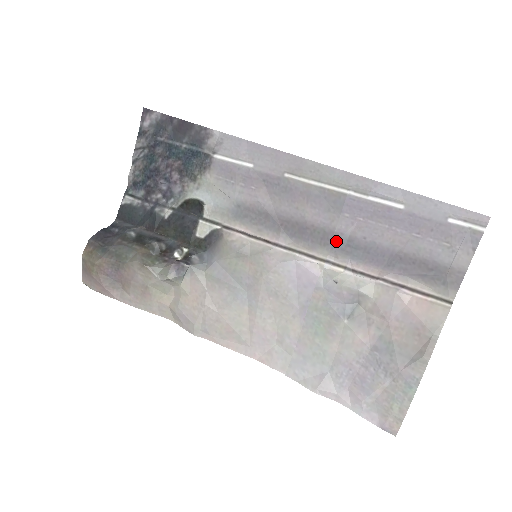
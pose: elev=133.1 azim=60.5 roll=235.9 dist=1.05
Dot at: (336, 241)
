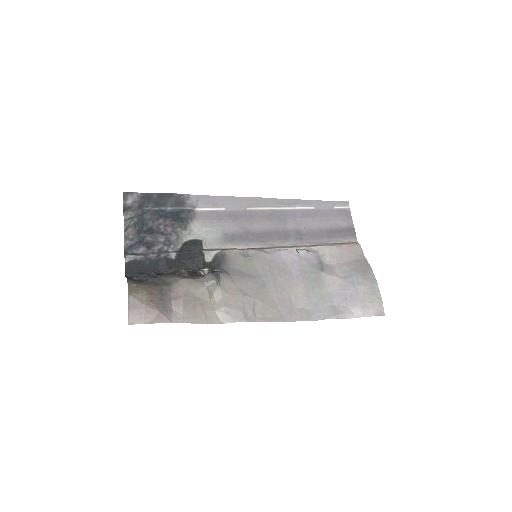
Dot at: (293, 234)
